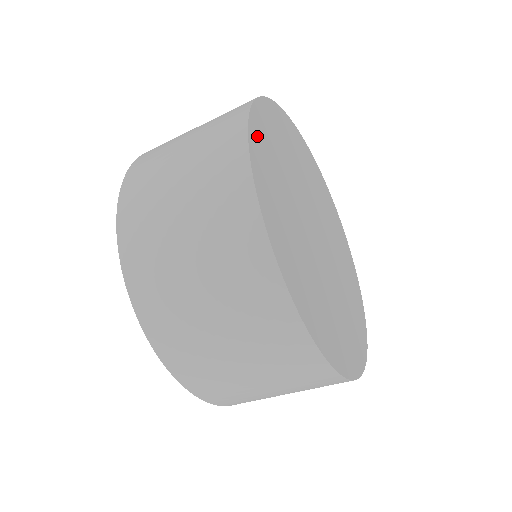
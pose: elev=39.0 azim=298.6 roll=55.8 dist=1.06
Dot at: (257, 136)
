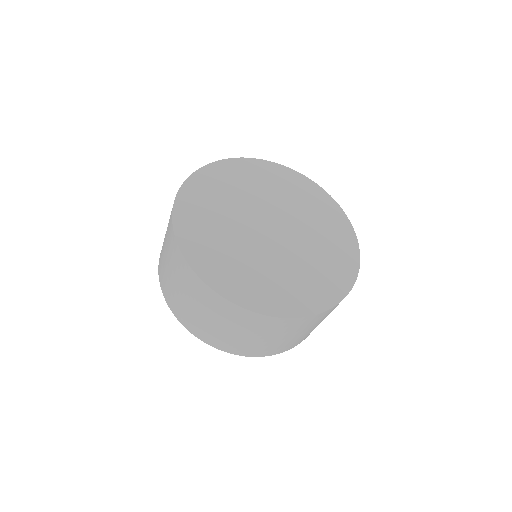
Dot at: (210, 173)
